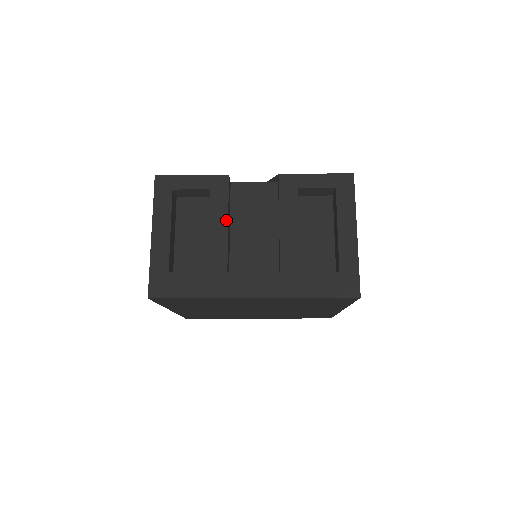
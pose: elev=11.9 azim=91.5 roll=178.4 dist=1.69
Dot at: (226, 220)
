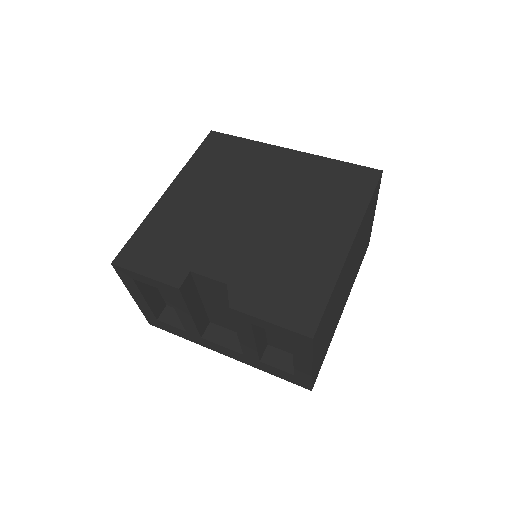
Dot at: (189, 314)
